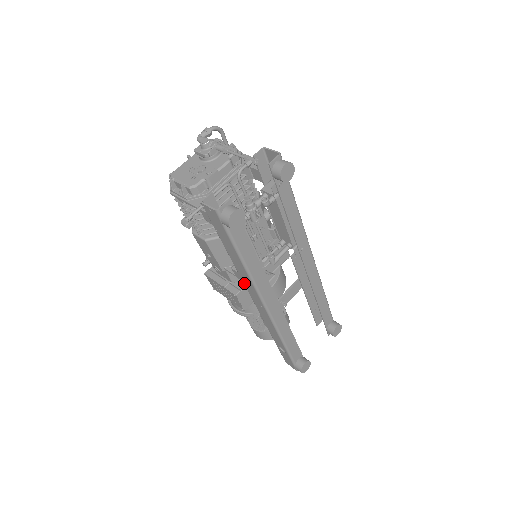
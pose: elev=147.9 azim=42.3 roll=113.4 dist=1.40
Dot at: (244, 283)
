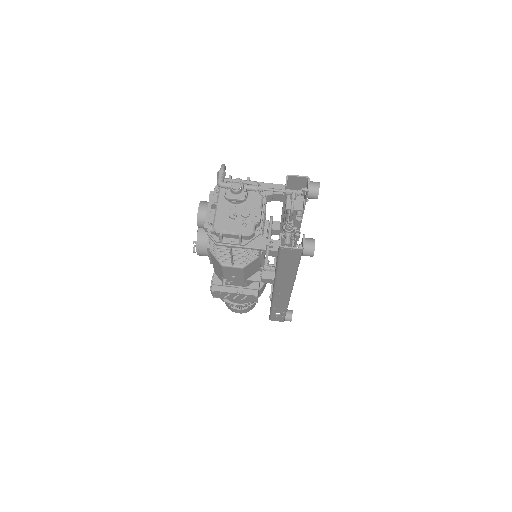
Dot at: (277, 285)
